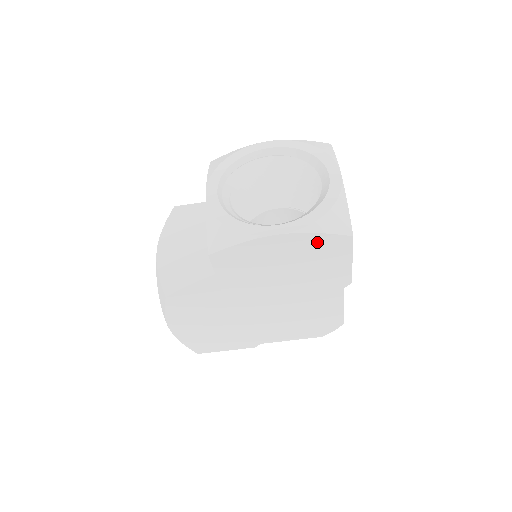
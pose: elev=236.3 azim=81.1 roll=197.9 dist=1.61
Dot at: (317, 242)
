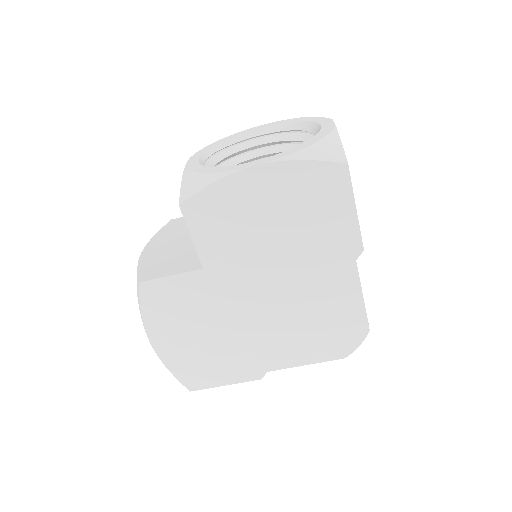
Dot at: (305, 176)
